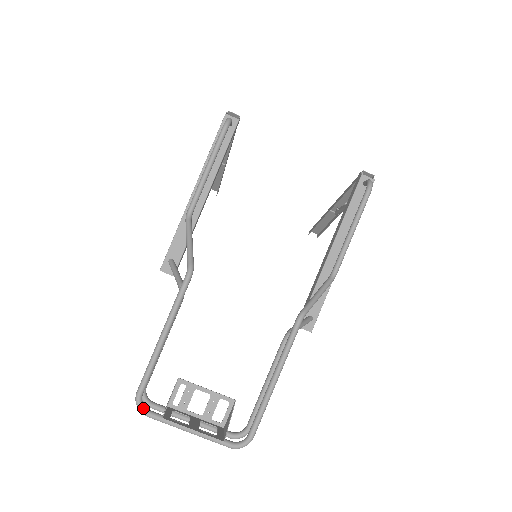
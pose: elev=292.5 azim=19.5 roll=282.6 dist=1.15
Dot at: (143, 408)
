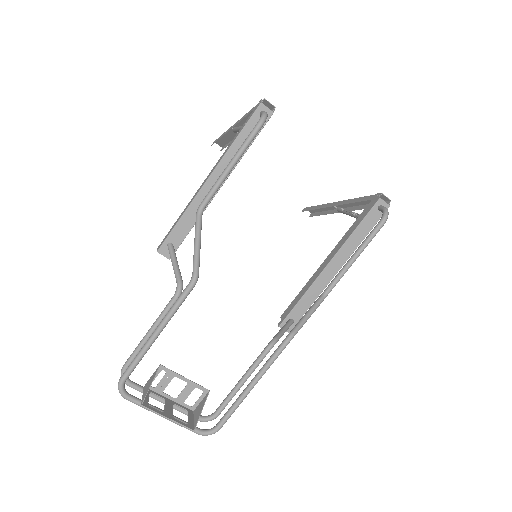
Dot at: (124, 393)
